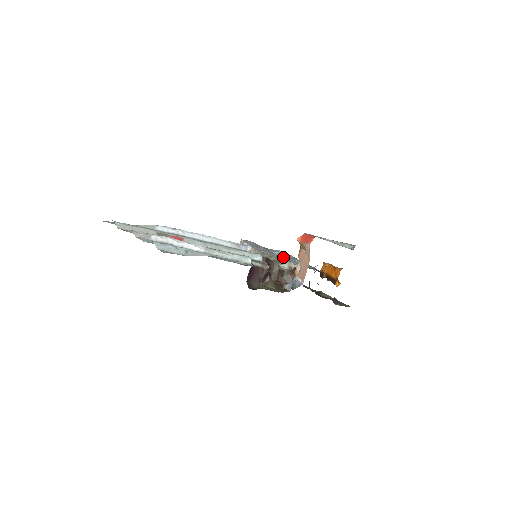
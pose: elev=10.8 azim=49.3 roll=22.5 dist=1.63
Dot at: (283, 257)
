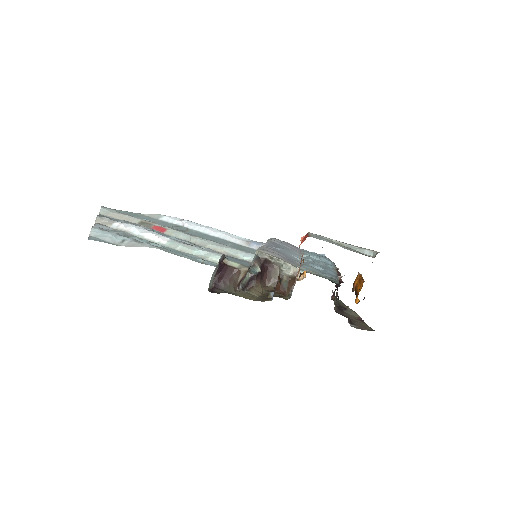
Dot at: (302, 261)
